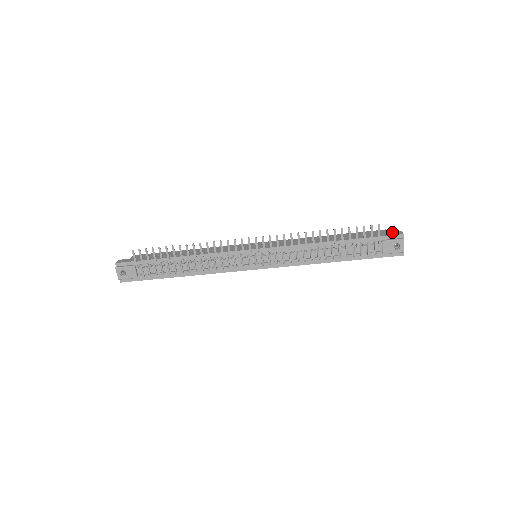
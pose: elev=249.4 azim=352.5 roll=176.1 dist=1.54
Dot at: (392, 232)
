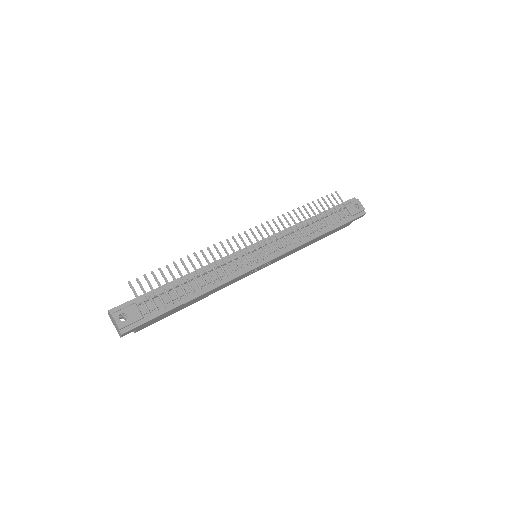
Dot at: occluded
